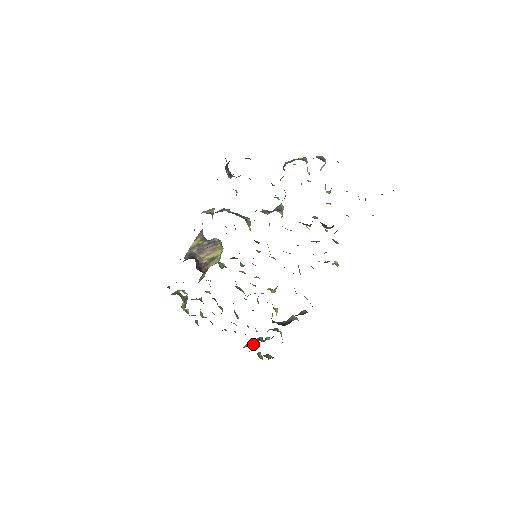
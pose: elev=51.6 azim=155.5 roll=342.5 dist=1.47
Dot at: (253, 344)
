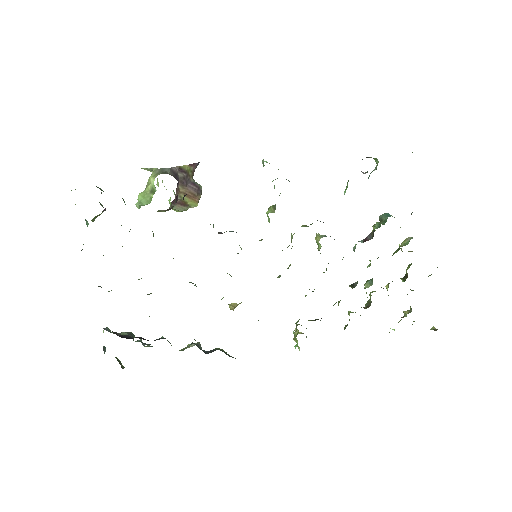
Dot at: (128, 337)
